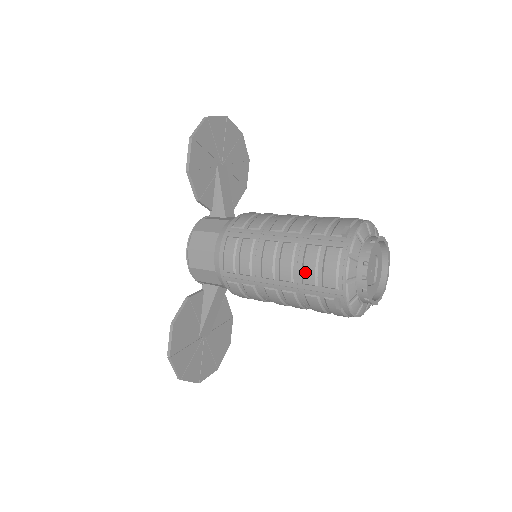
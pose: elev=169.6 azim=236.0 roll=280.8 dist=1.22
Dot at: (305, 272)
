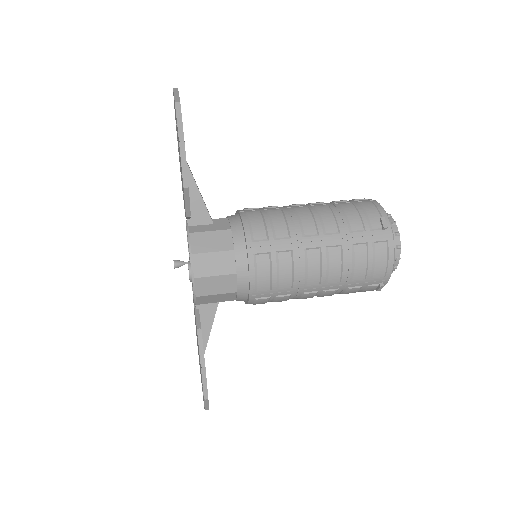
Dot at: (356, 271)
